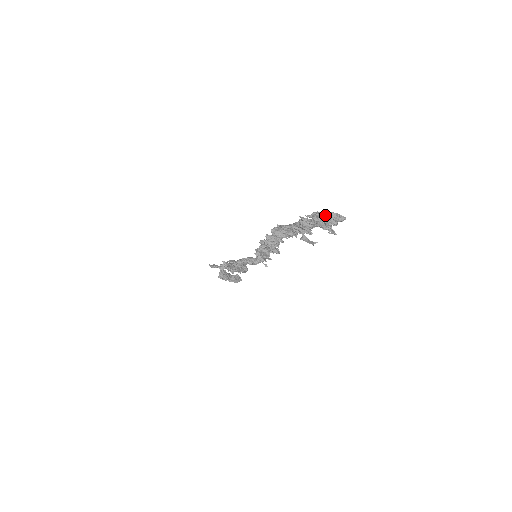
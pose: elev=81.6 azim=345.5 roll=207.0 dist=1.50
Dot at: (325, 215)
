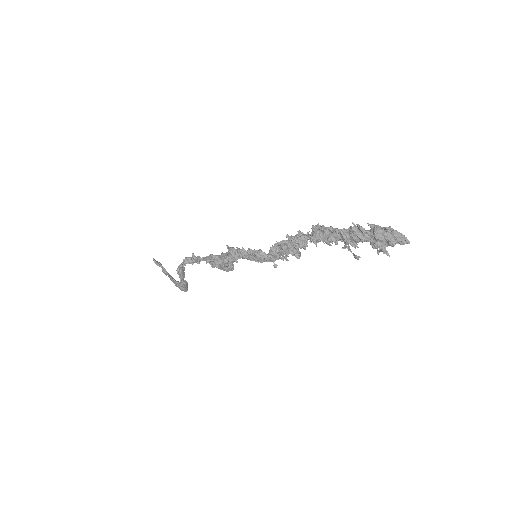
Dot at: (390, 230)
